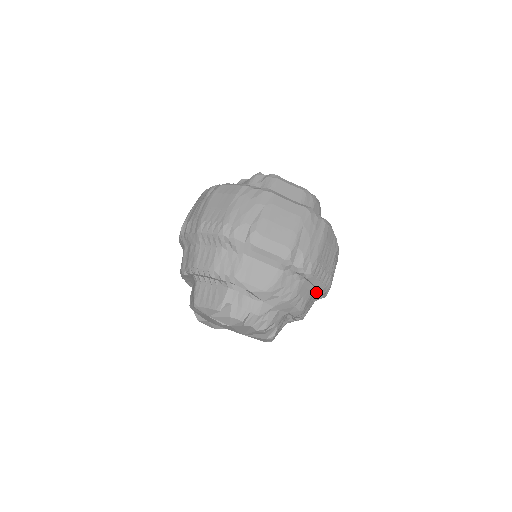
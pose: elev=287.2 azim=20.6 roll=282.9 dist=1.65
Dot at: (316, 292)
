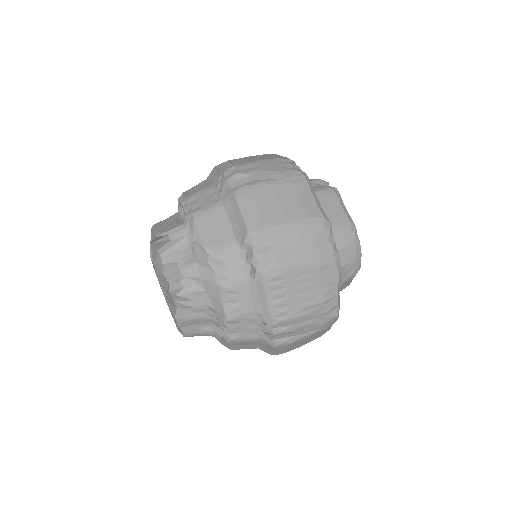
Dot at: (262, 319)
